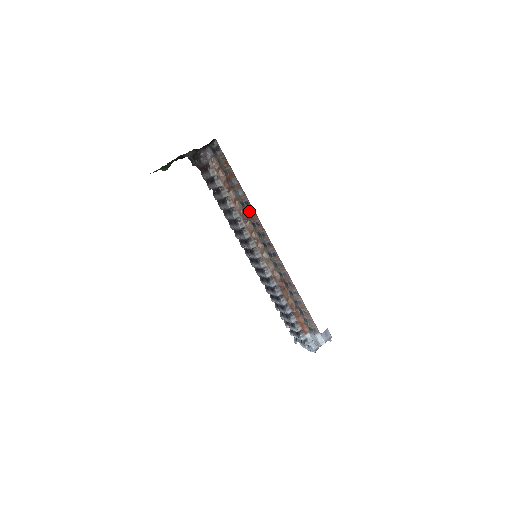
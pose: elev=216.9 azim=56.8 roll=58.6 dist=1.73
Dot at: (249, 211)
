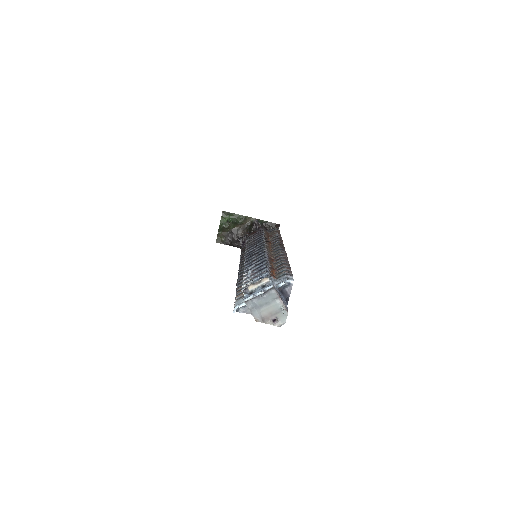
Dot at: (278, 239)
